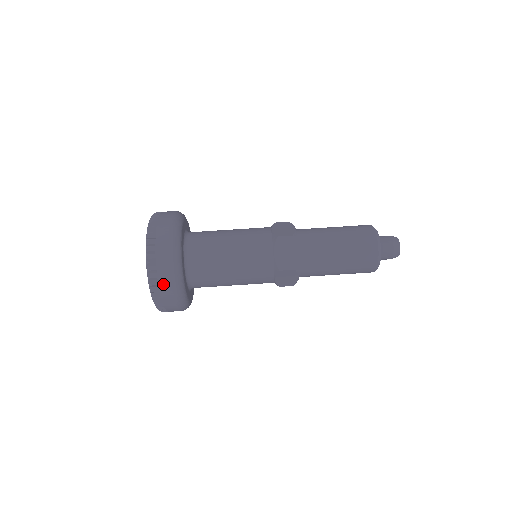
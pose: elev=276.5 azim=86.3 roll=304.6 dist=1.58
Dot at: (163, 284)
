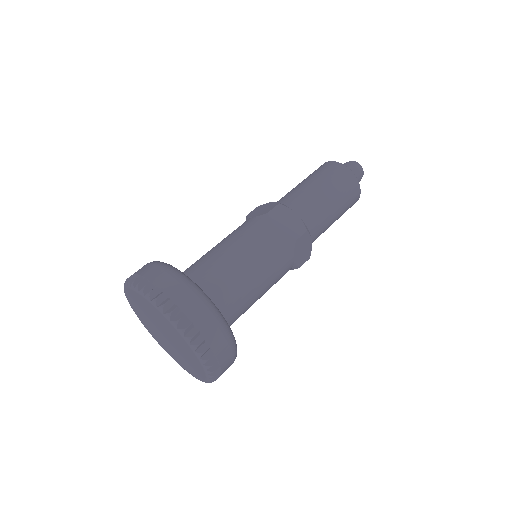
Dot at: (155, 278)
